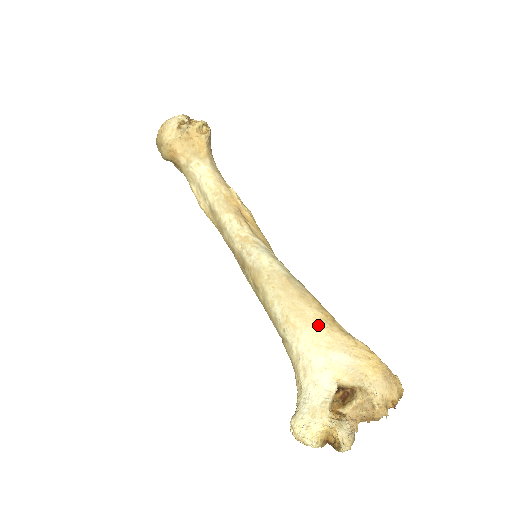
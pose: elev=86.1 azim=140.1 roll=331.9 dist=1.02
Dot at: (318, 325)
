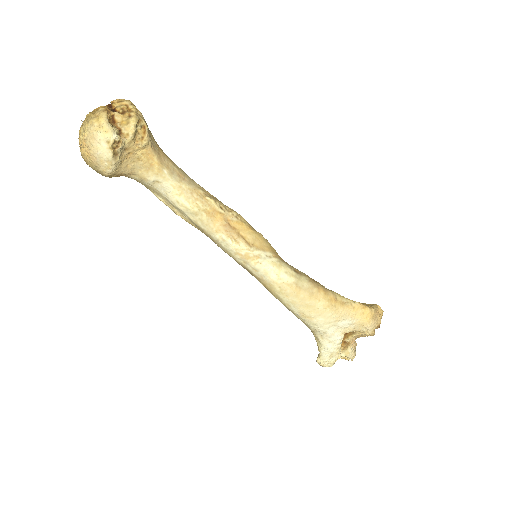
Dot at: (328, 312)
